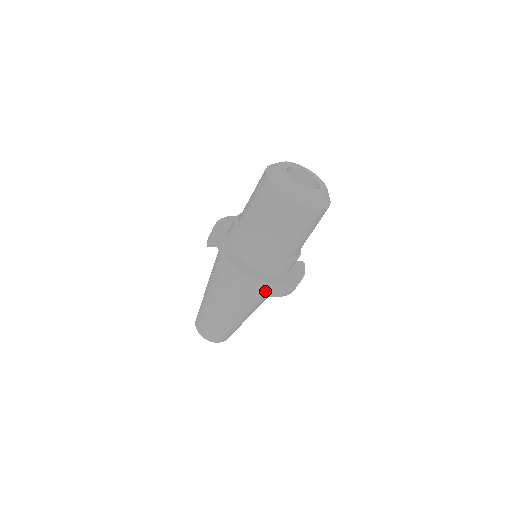
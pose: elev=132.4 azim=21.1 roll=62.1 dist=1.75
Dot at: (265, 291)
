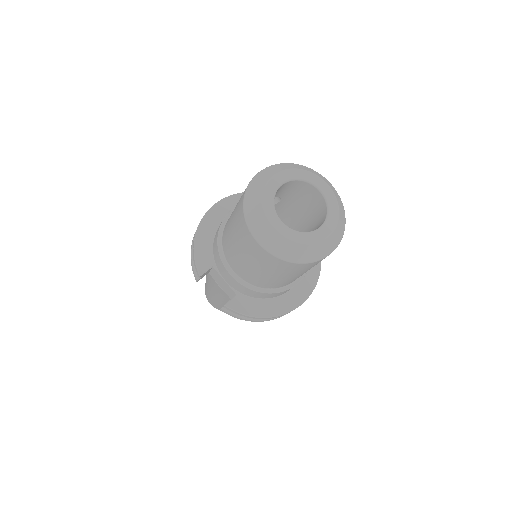
Dot at: occluded
